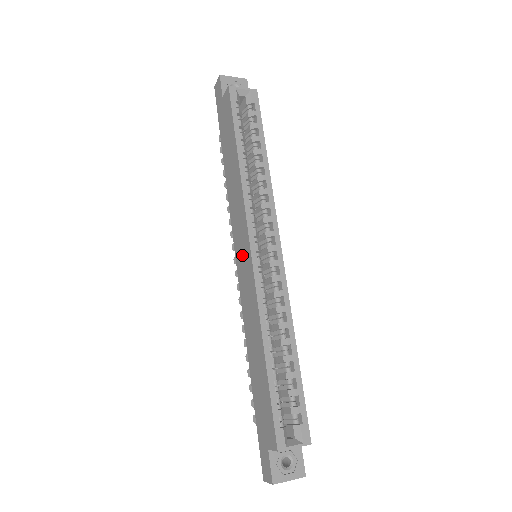
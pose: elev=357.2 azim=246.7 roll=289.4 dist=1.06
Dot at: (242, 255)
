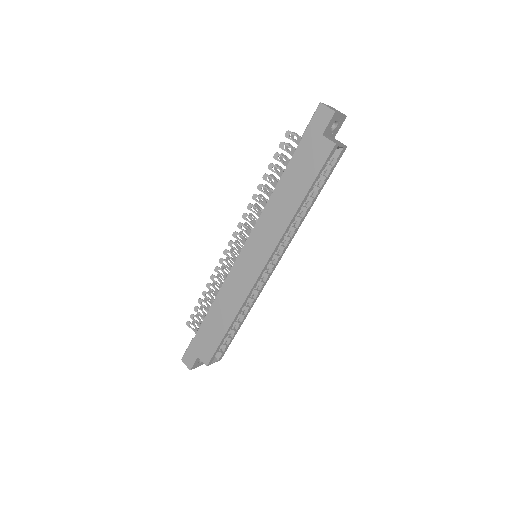
Dot at: (251, 260)
